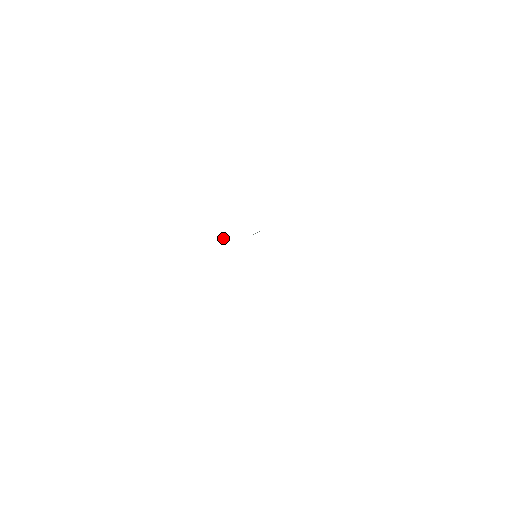
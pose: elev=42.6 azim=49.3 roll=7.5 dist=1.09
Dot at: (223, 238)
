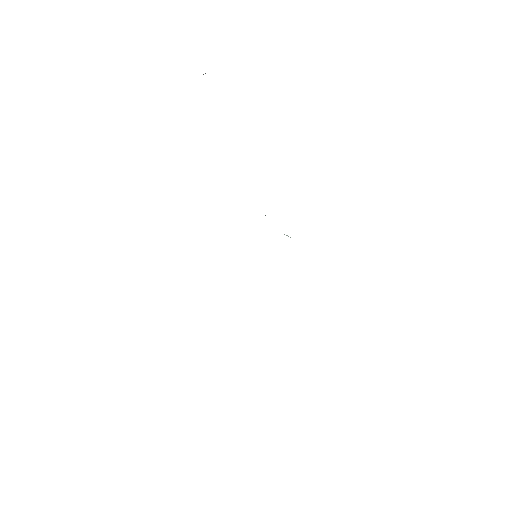
Dot at: occluded
